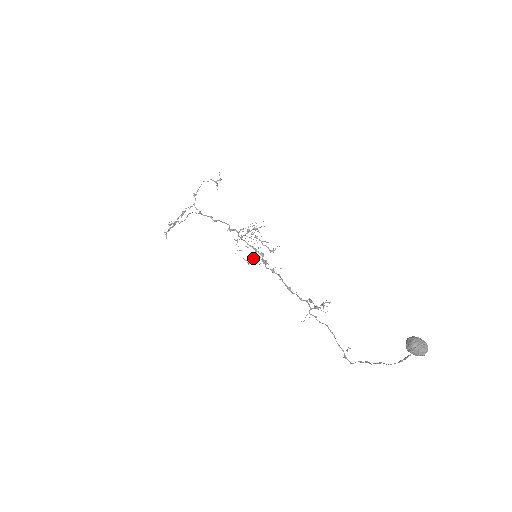
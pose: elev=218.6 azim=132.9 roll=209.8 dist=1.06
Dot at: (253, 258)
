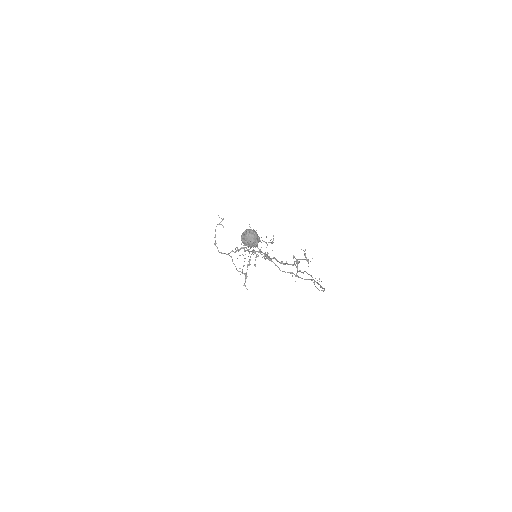
Dot at: (255, 259)
